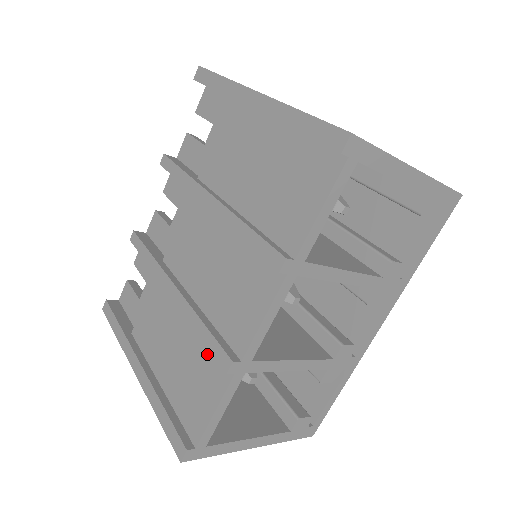
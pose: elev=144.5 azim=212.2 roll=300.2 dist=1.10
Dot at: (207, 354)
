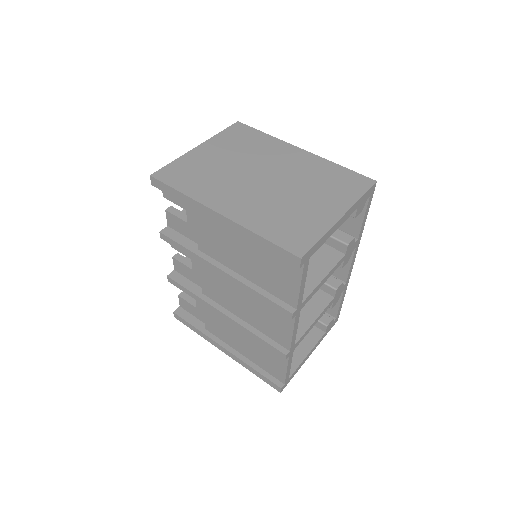
Dot at: occluded
